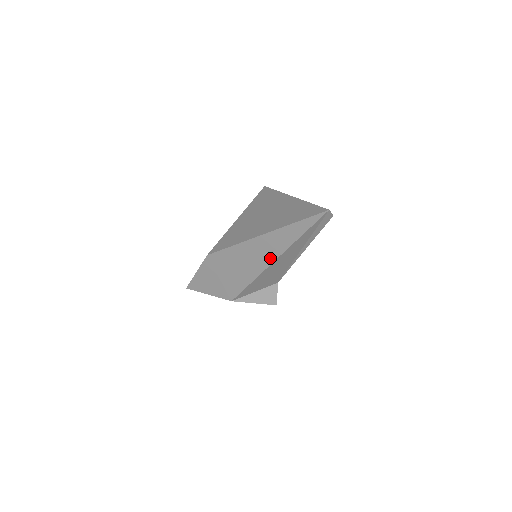
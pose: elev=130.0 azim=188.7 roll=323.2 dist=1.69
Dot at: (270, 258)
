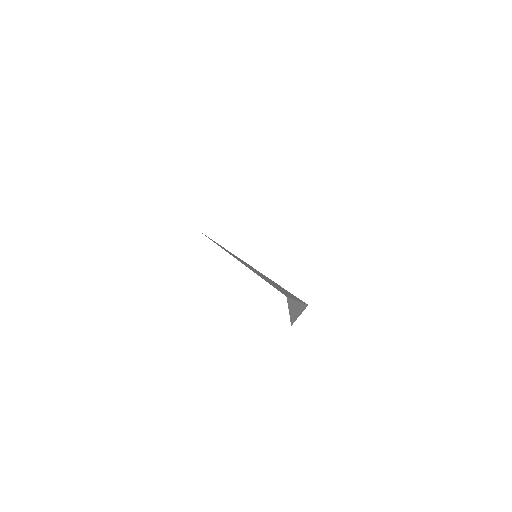
Dot at: occluded
